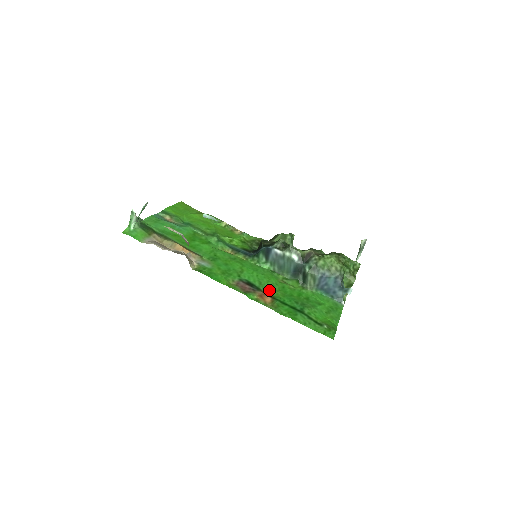
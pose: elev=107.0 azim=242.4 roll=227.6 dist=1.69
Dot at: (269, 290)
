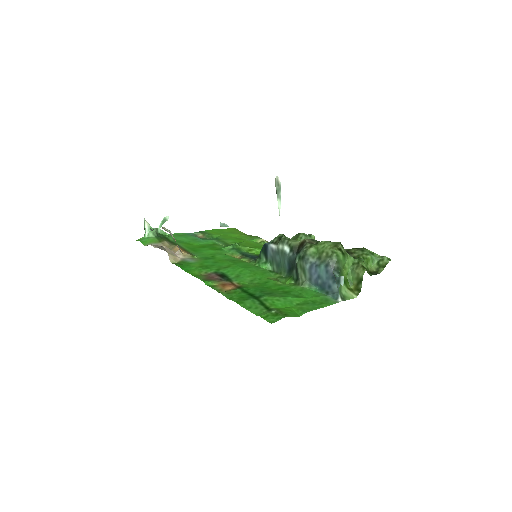
Dot at: (242, 282)
